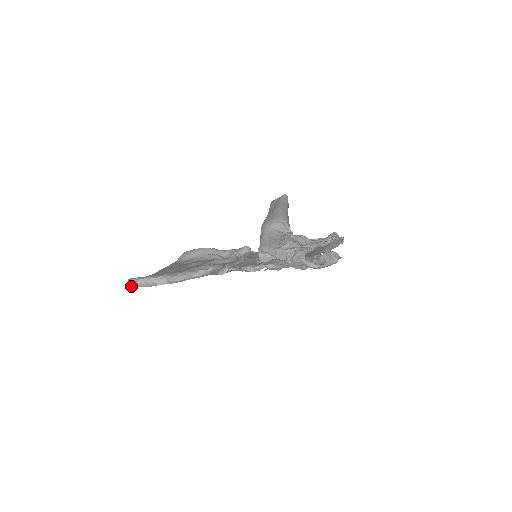
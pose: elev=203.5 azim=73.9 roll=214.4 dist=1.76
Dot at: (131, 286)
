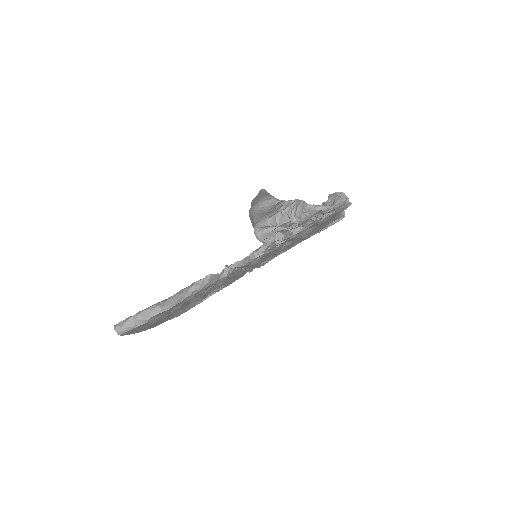
Dot at: (119, 332)
